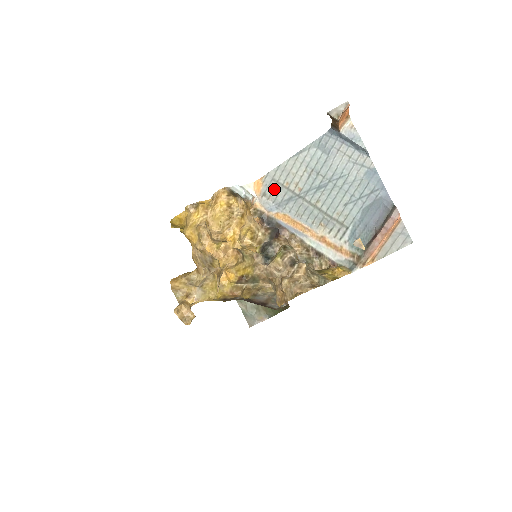
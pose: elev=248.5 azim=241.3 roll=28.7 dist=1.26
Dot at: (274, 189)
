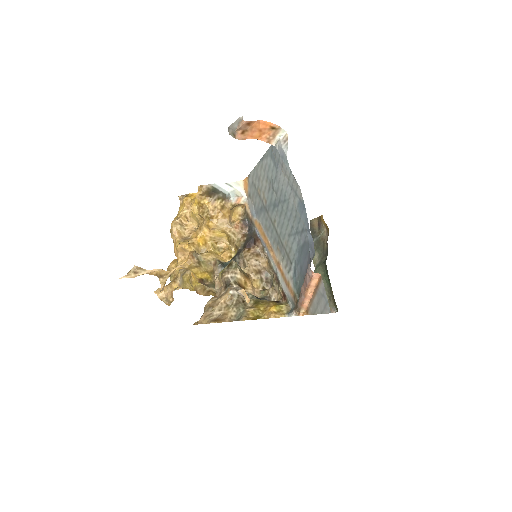
Dot at: (254, 193)
